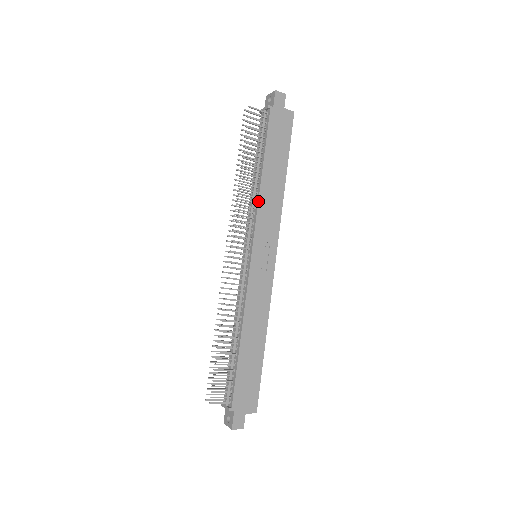
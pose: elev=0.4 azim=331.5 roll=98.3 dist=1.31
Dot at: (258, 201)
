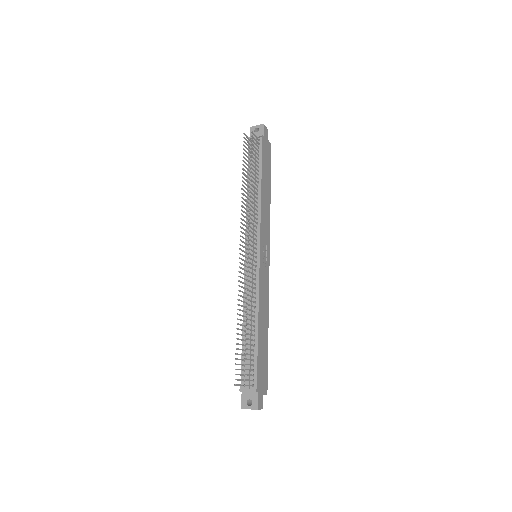
Dot at: (261, 209)
